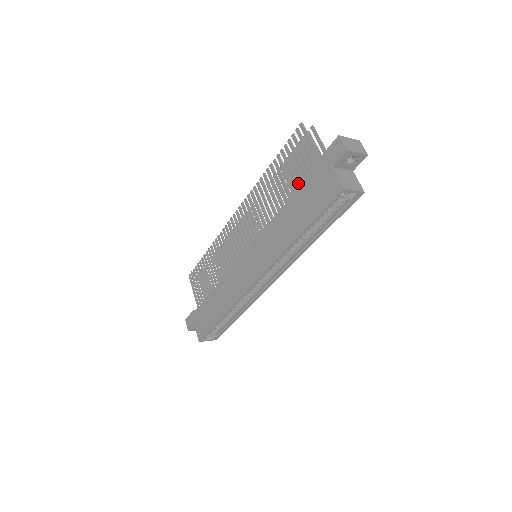
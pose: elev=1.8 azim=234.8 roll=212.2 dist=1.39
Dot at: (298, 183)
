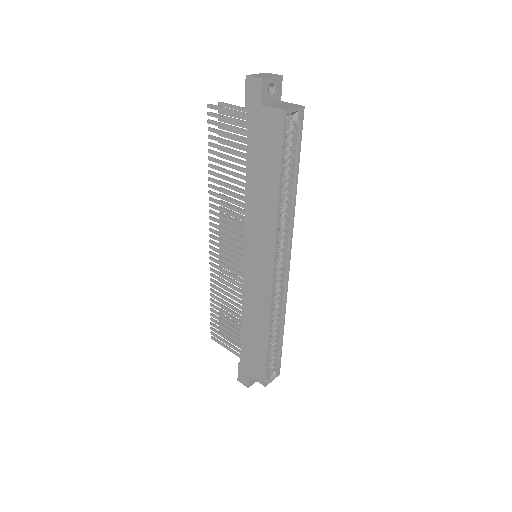
Dot at: (243, 153)
